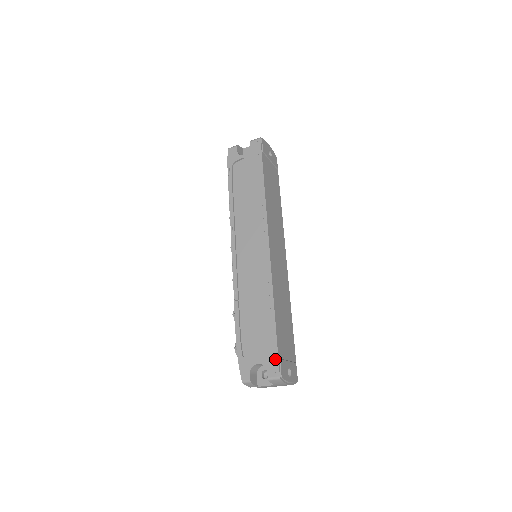
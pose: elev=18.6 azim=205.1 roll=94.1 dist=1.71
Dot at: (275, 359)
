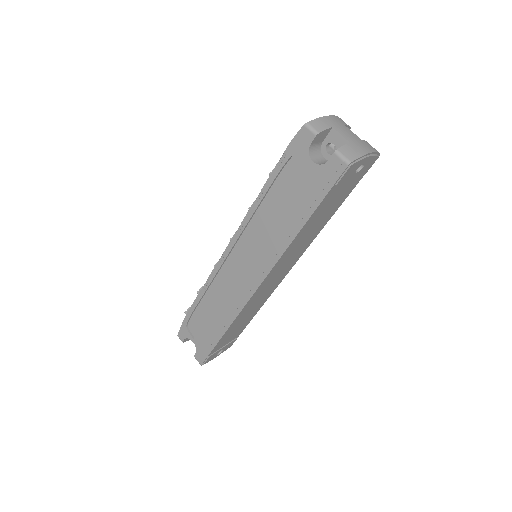
Dot at: (205, 355)
